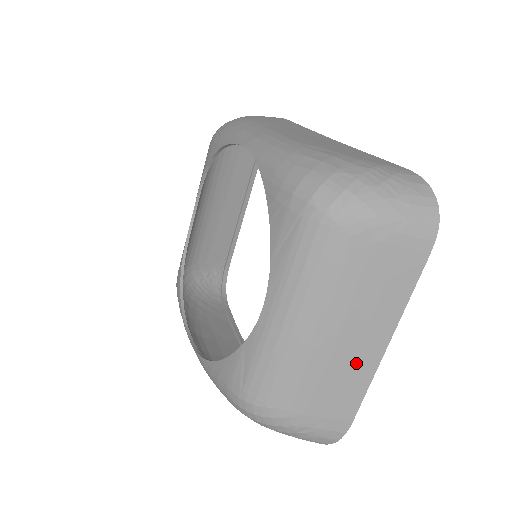
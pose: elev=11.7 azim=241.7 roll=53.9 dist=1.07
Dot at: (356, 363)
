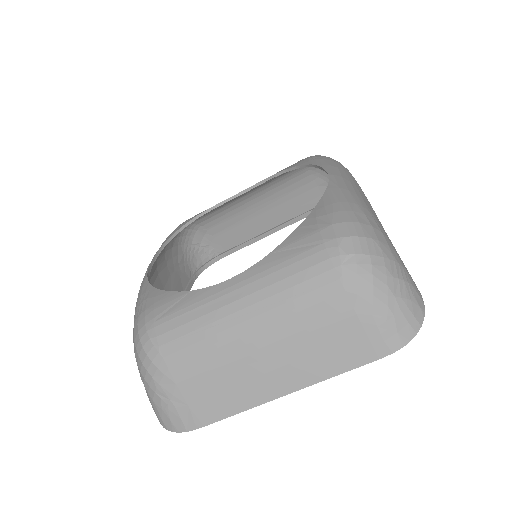
Dot at: (250, 384)
